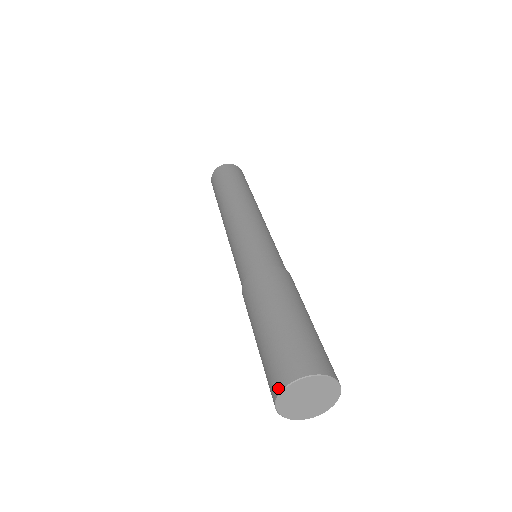
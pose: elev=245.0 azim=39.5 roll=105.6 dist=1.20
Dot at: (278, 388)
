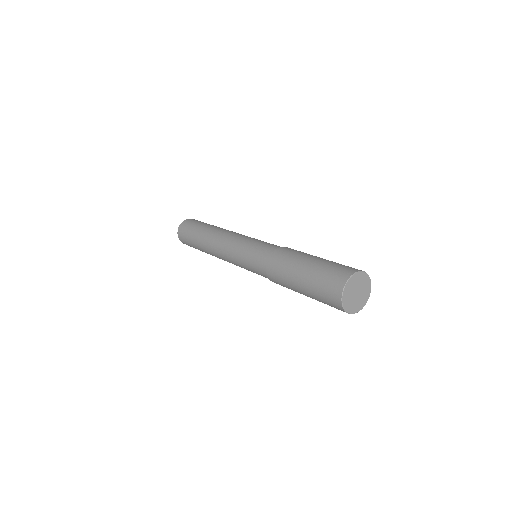
Dot at: (339, 303)
